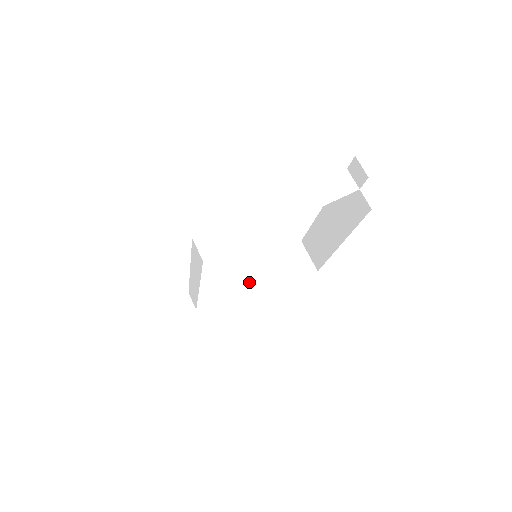
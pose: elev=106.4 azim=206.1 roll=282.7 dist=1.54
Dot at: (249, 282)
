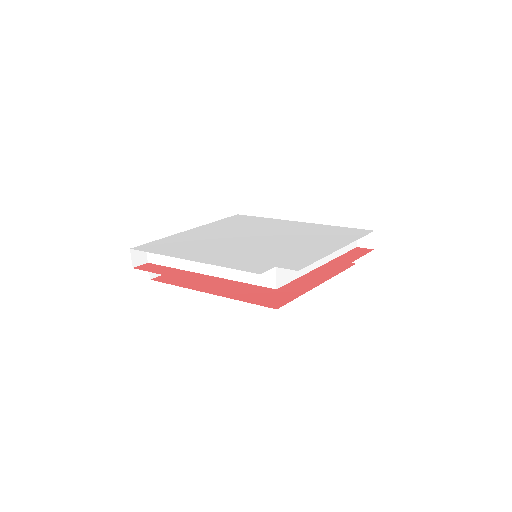
Dot at: occluded
